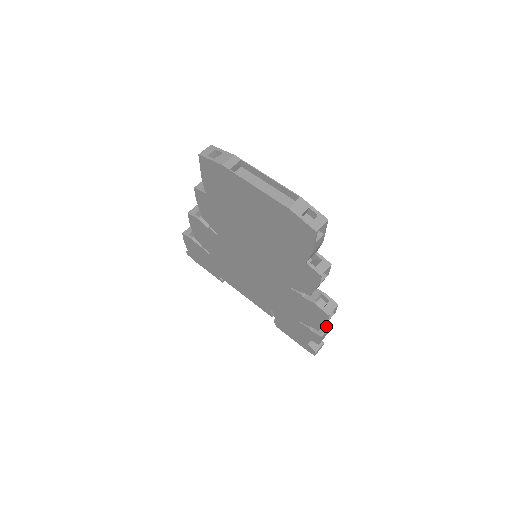
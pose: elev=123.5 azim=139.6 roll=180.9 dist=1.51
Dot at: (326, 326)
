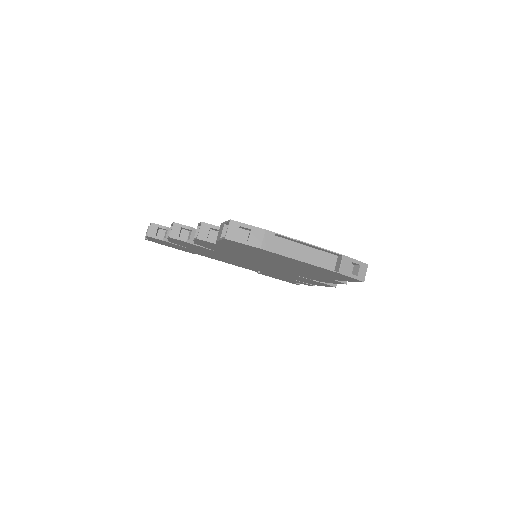
Dot at: occluded
